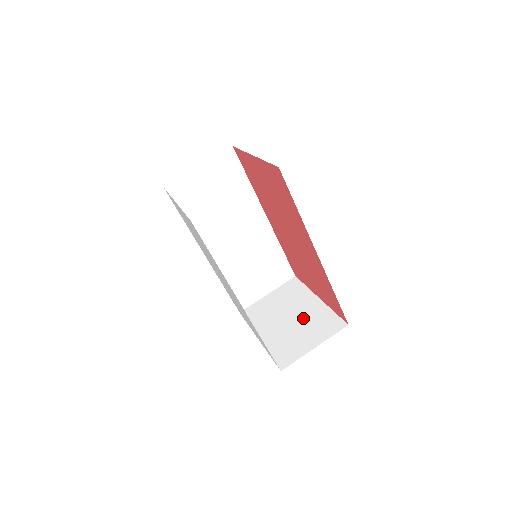
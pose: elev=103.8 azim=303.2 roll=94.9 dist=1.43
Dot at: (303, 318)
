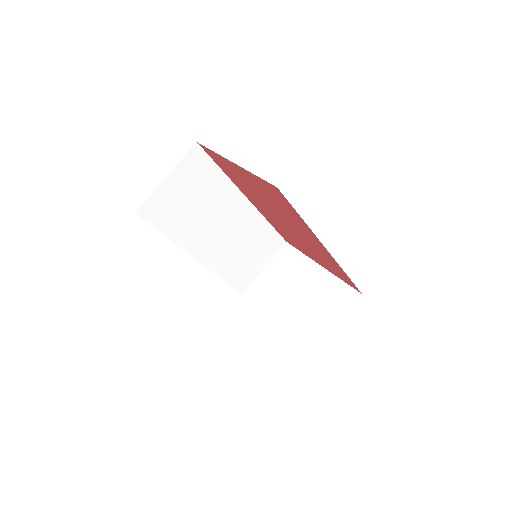
Dot at: (312, 293)
